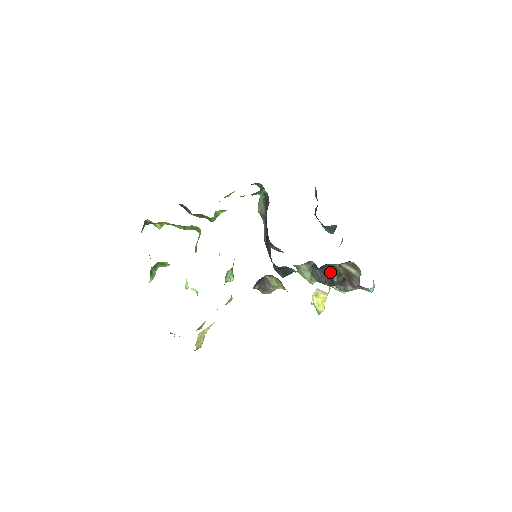
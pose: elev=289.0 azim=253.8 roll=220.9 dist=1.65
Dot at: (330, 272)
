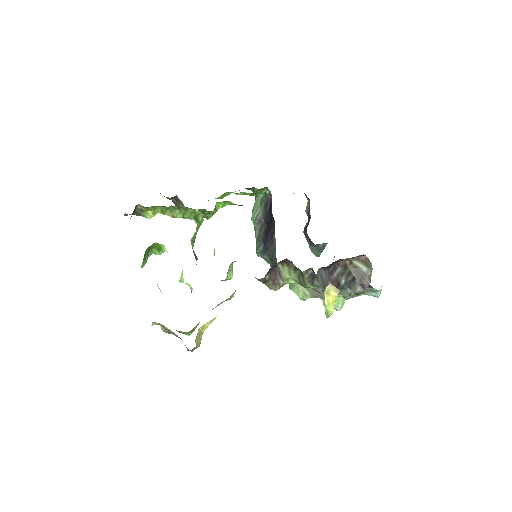
Dot at: (338, 272)
